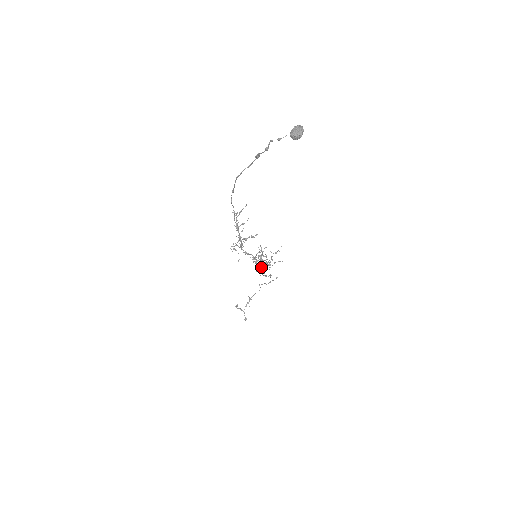
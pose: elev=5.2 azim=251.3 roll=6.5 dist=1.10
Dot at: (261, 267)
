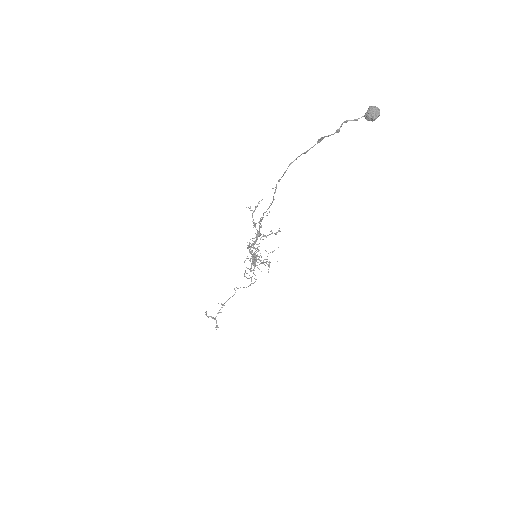
Dot at: (250, 269)
